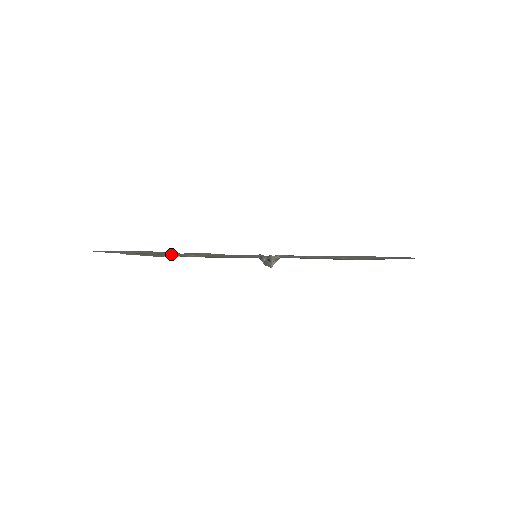
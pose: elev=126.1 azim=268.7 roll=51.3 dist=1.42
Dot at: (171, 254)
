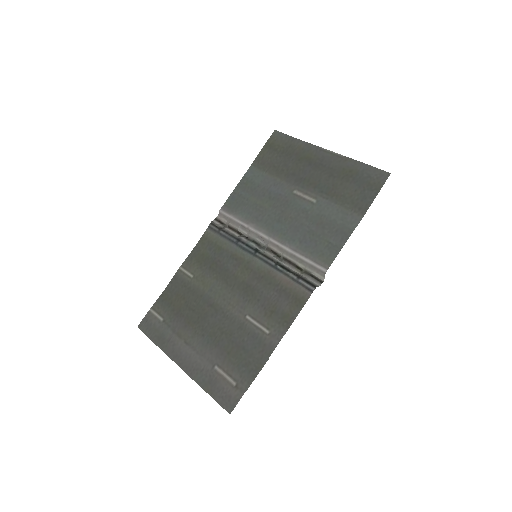
Dot at: (245, 341)
